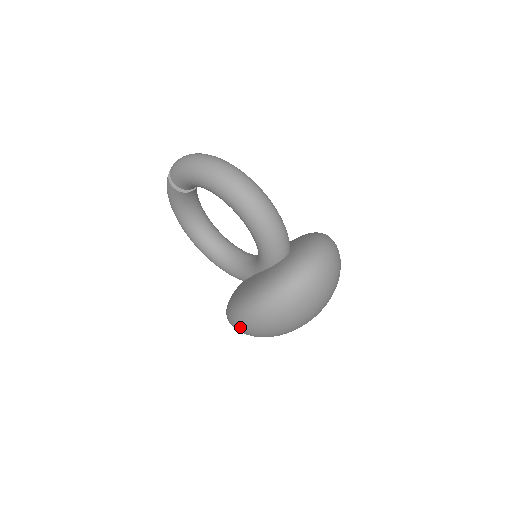
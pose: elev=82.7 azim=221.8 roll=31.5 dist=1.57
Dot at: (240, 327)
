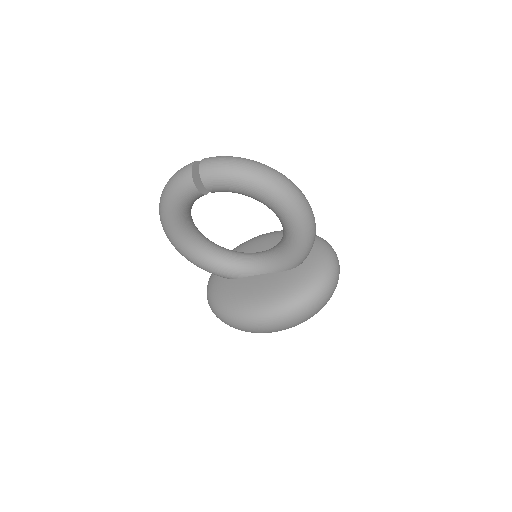
Dot at: (260, 328)
